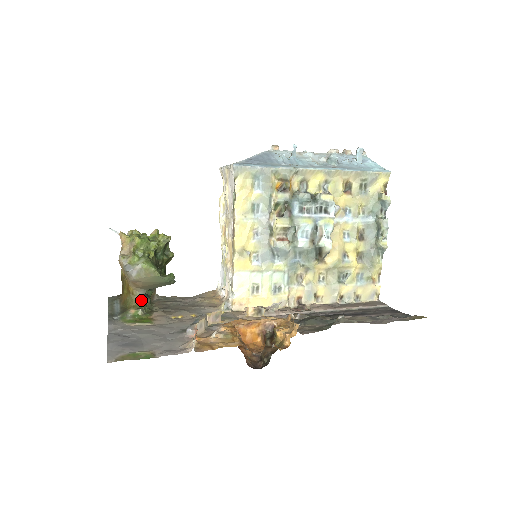
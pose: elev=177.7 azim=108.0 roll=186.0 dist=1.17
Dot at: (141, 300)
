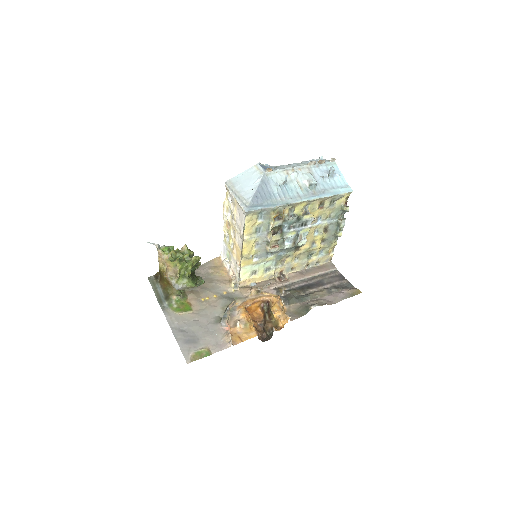
Dot at: occluded
